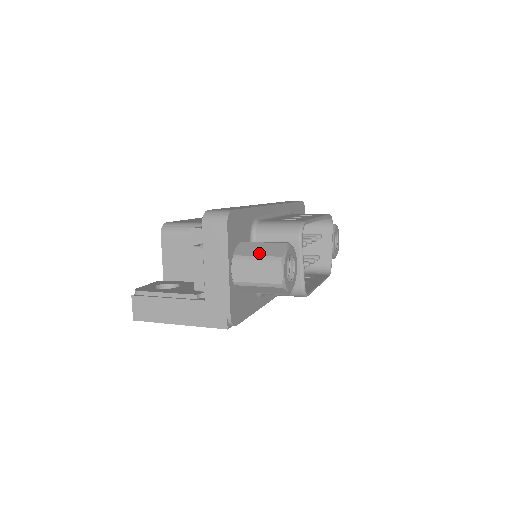
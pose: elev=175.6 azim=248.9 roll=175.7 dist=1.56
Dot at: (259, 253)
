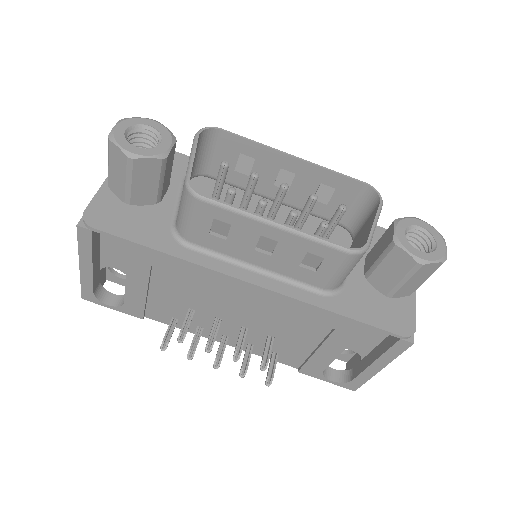
Dot at: occluded
